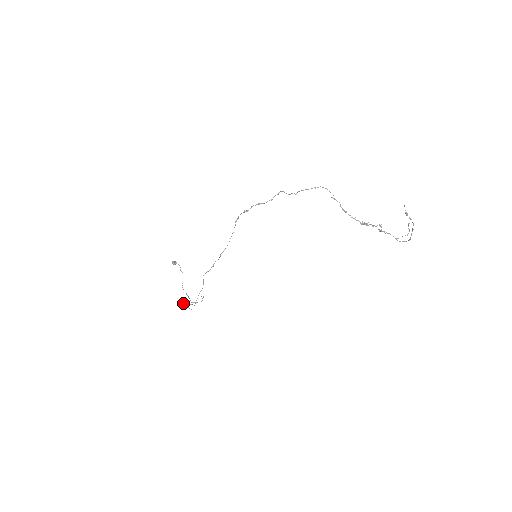
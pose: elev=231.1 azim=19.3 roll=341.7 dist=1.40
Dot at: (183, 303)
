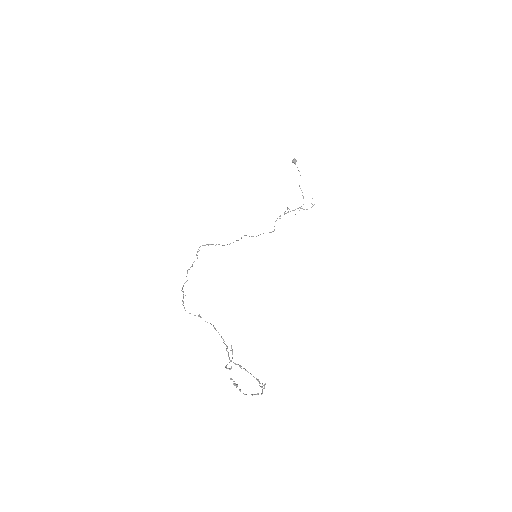
Dot at: (280, 216)
